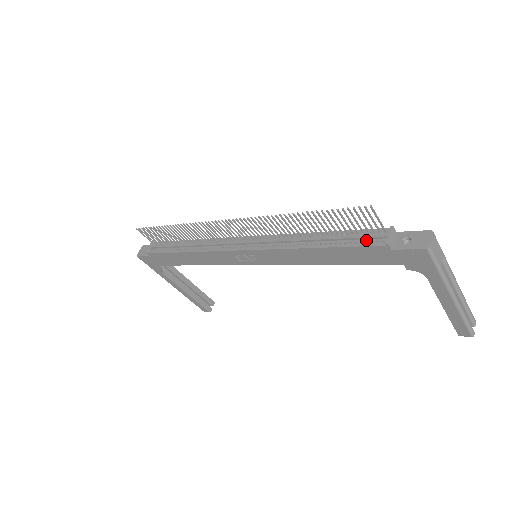
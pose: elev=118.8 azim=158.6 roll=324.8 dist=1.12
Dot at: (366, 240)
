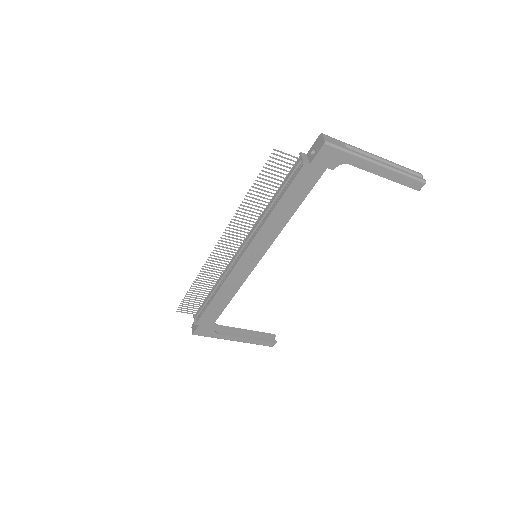
Dot at: (294, 174)
